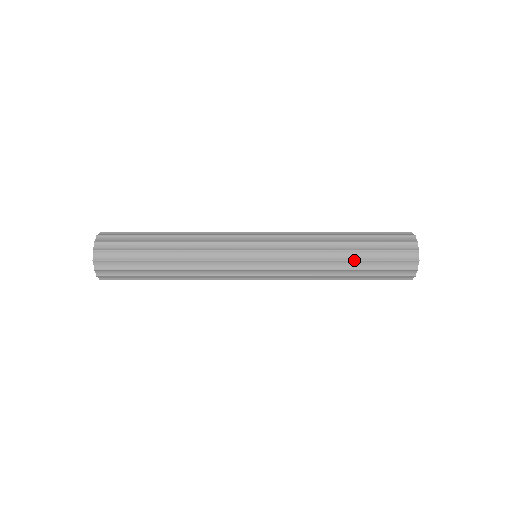
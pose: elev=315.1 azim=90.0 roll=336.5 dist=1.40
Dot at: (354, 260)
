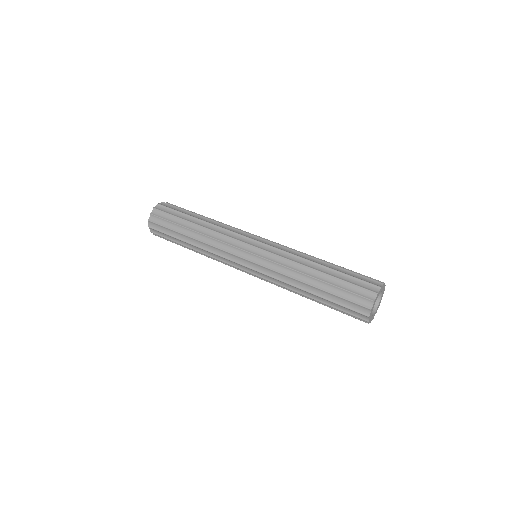
Dot at: (317, 288)
